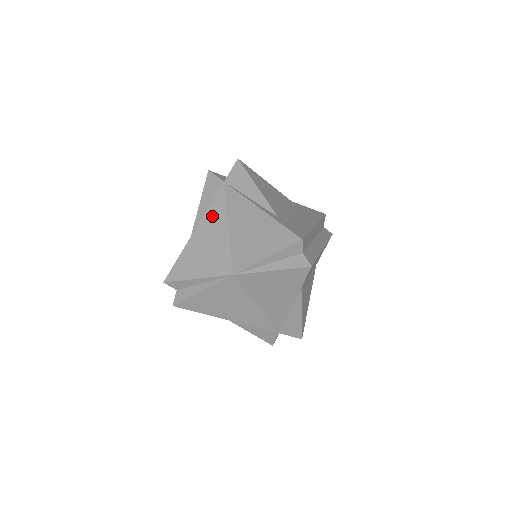
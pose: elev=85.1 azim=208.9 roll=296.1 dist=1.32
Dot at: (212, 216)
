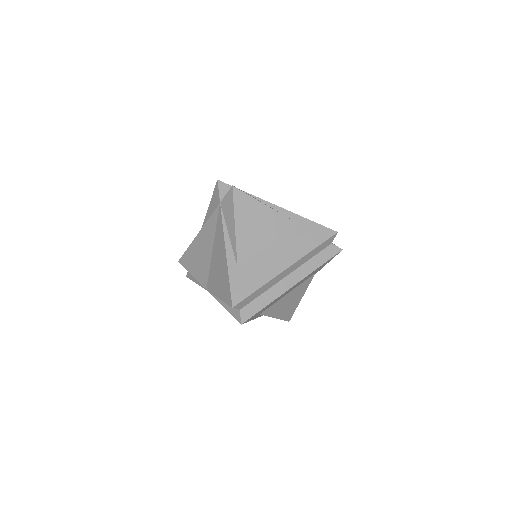
Dot at: (207, 230)
